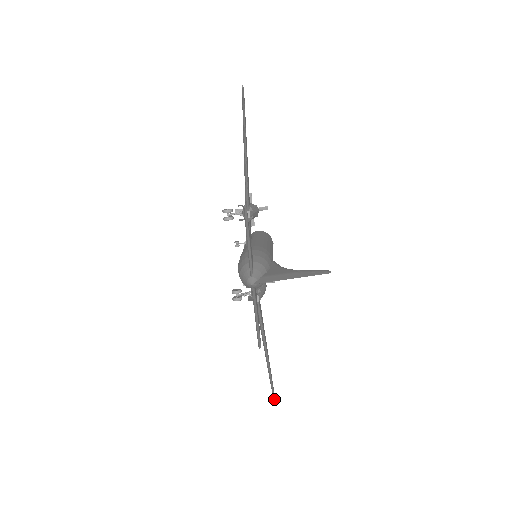
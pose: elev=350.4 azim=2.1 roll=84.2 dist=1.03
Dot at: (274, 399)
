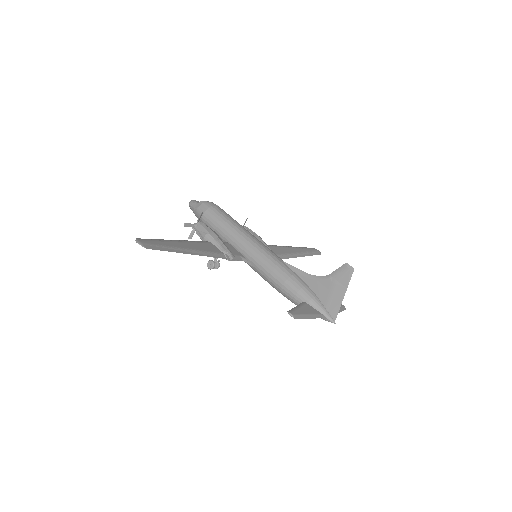
Dot at: (319, 253)
